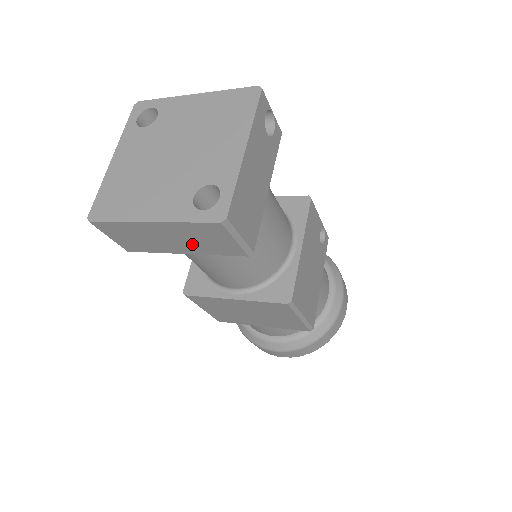
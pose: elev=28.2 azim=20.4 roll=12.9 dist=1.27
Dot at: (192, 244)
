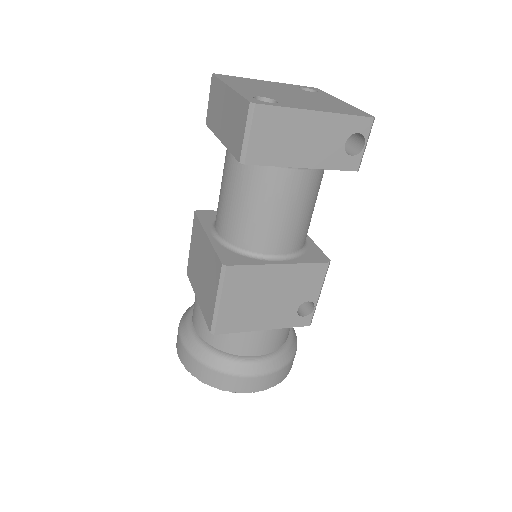
Dot at: (229, 128)
